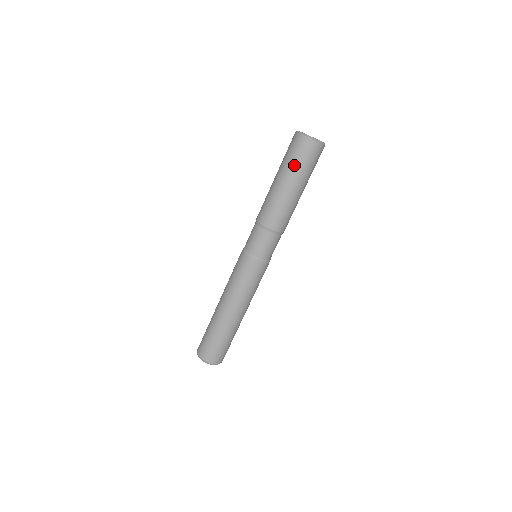
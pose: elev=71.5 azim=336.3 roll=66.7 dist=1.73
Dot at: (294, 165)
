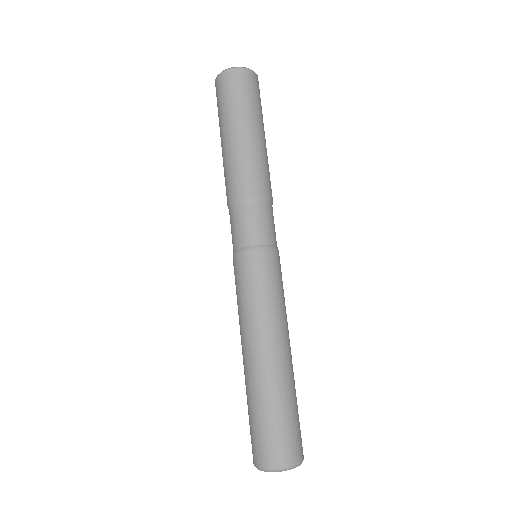
Dot at: (221, 112)
